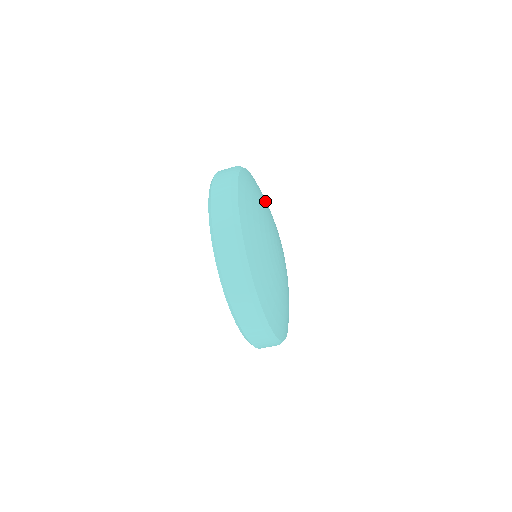
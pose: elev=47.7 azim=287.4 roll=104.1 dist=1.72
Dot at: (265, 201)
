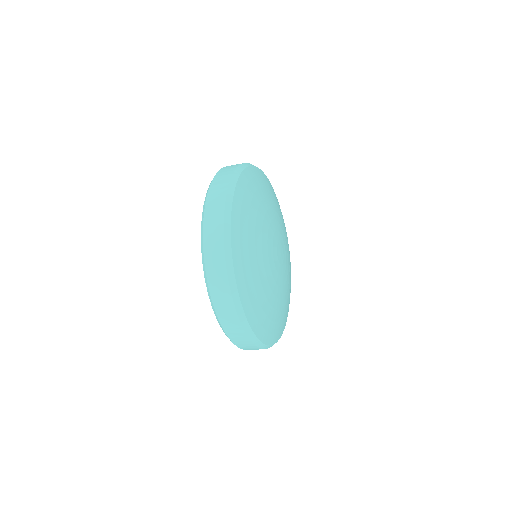
Dot at: (255, 225)
